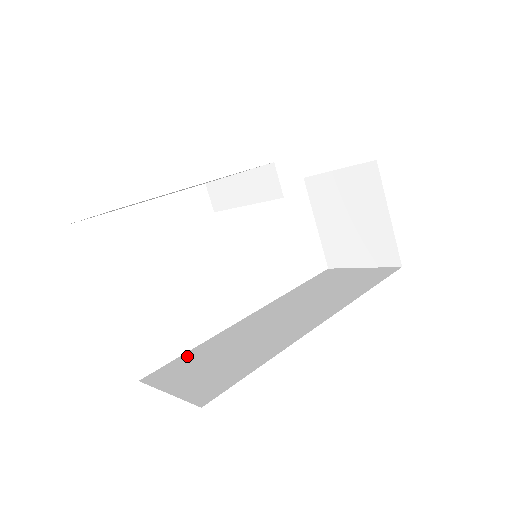
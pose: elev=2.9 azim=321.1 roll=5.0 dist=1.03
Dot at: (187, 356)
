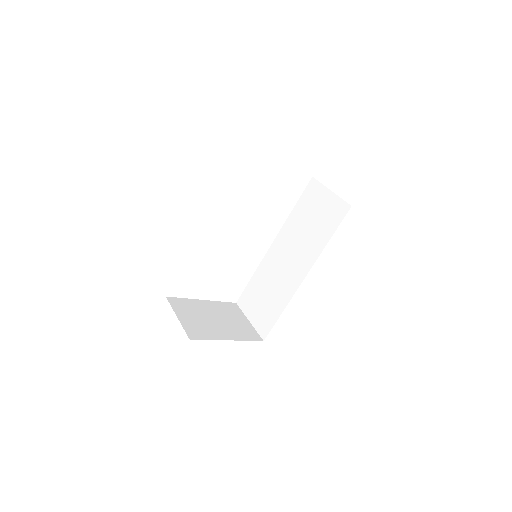
Dot at: (250, 286)
